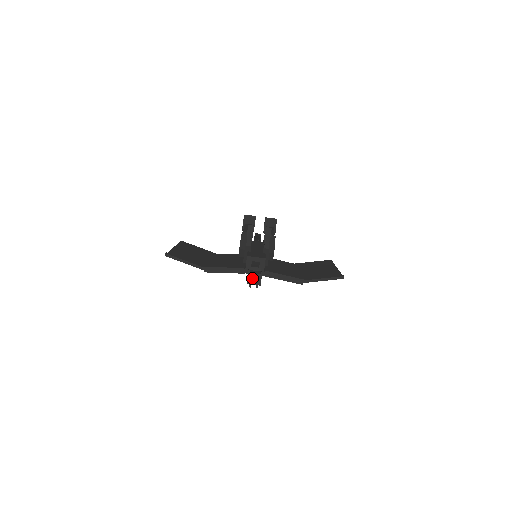
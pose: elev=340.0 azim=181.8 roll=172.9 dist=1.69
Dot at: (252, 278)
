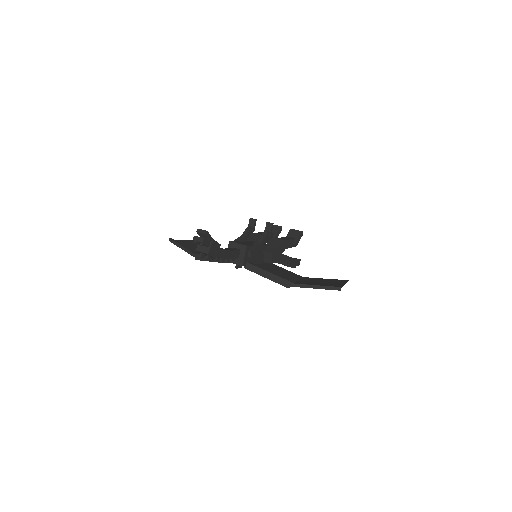
Dot at: (195, 240)
